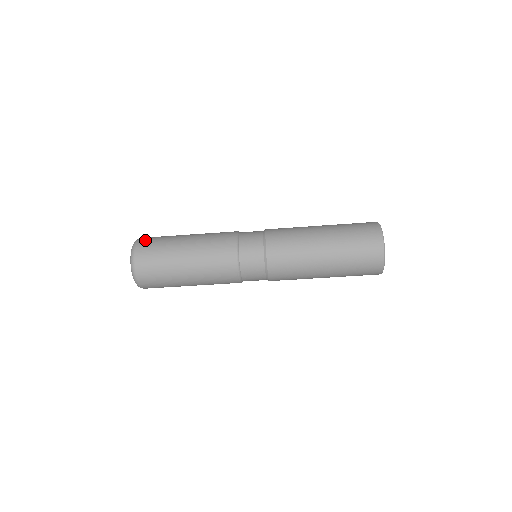
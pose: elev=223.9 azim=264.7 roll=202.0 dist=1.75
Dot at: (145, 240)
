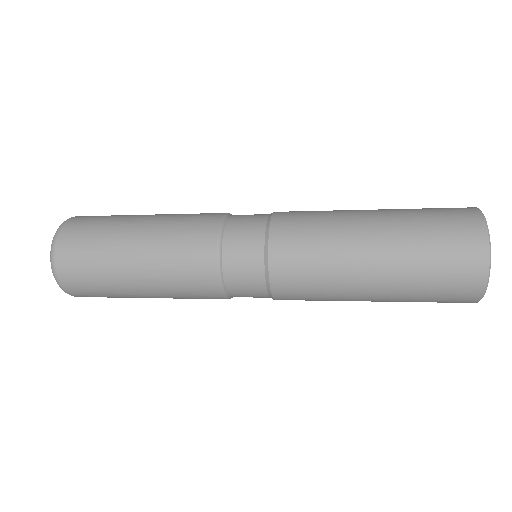
Dot at: (71, 230)
